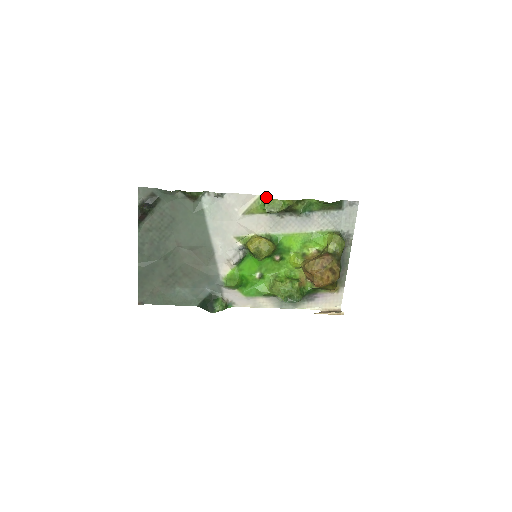
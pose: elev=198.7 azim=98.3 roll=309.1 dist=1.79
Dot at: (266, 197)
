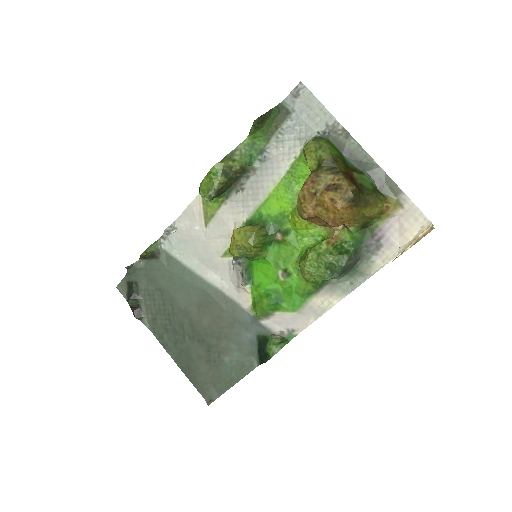
Dot at: occluded
